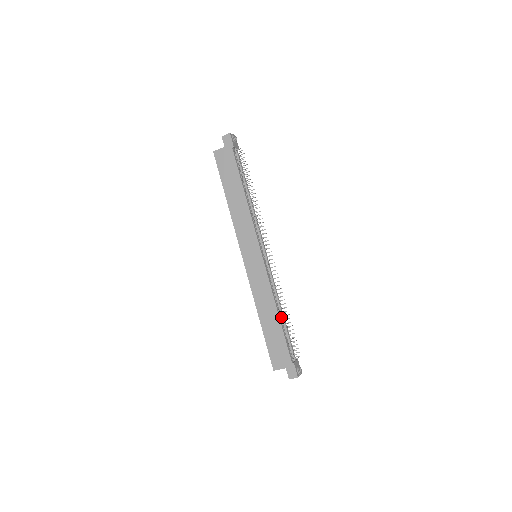
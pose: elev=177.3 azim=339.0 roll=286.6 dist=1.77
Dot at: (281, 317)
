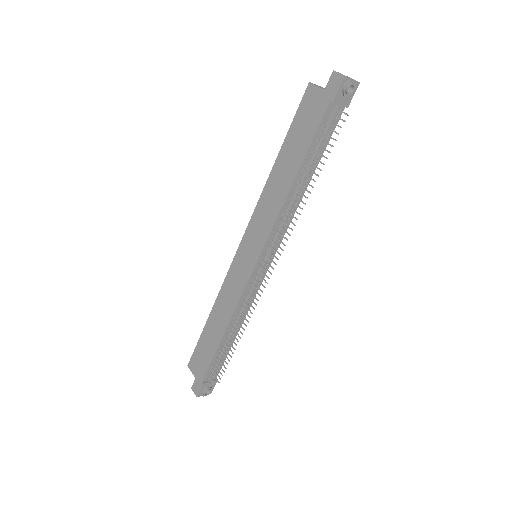
Dot at: (226, 338)
